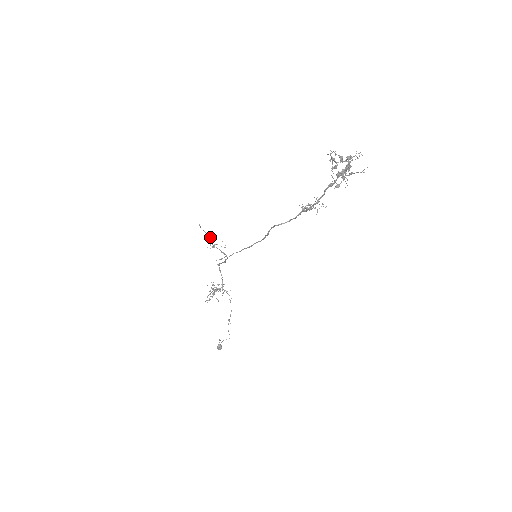
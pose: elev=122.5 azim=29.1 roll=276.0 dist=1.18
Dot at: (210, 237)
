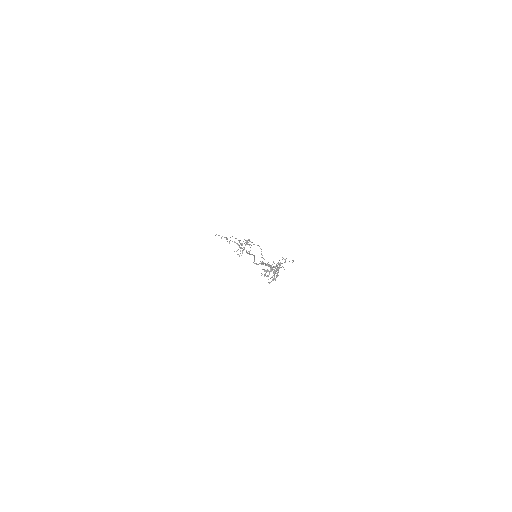
Dot at: (225, 237)
